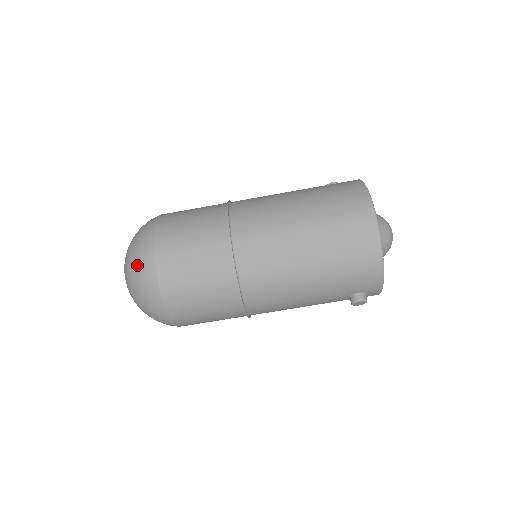
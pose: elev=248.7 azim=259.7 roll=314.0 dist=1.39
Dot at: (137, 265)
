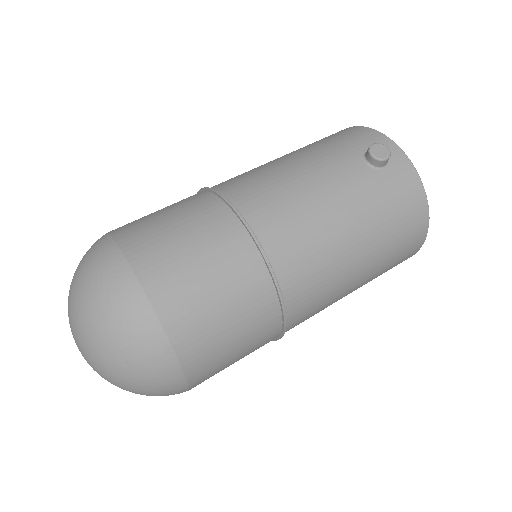
Dot at: occluded
